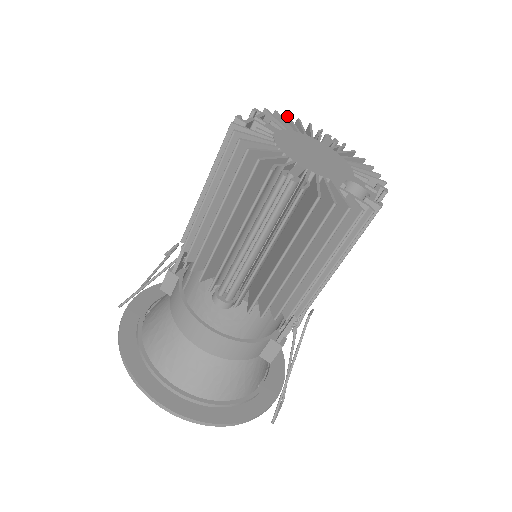
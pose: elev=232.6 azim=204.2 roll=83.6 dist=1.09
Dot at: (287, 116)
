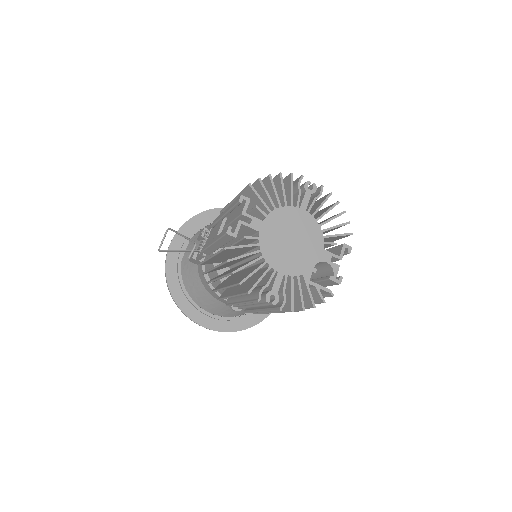
Dot at: (270, 179)
